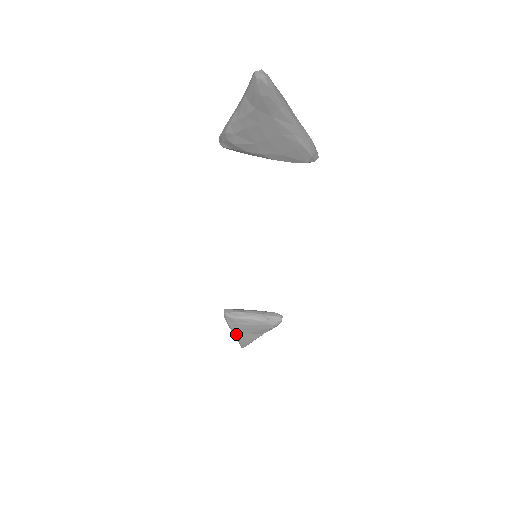
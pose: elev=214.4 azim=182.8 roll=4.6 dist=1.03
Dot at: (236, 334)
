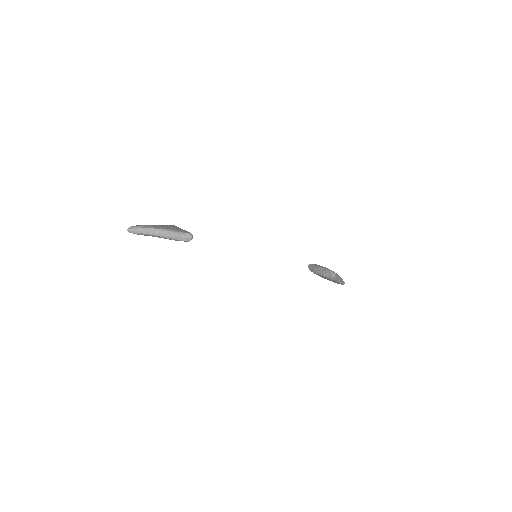
Dot at: occluded
